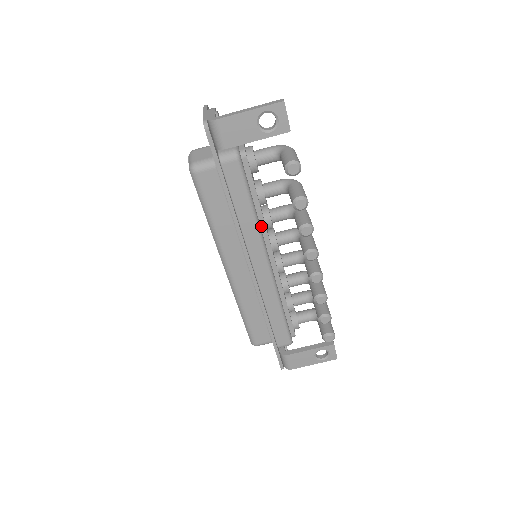
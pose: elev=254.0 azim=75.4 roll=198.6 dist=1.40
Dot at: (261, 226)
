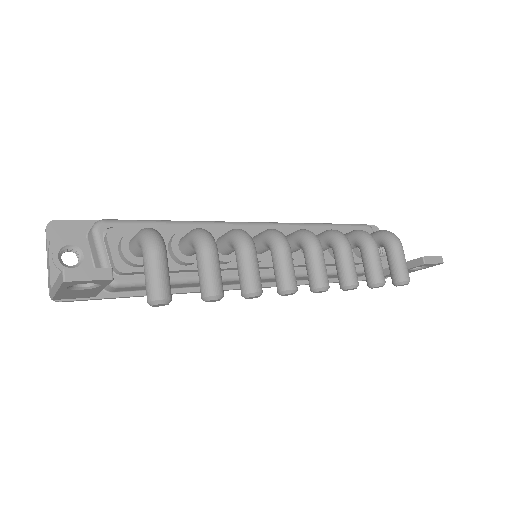
Dot at: occluded
